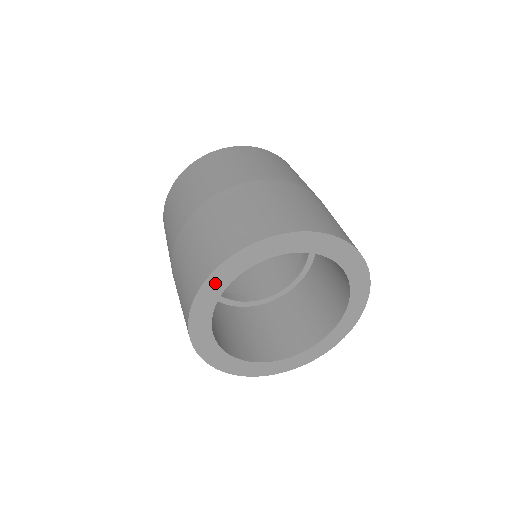
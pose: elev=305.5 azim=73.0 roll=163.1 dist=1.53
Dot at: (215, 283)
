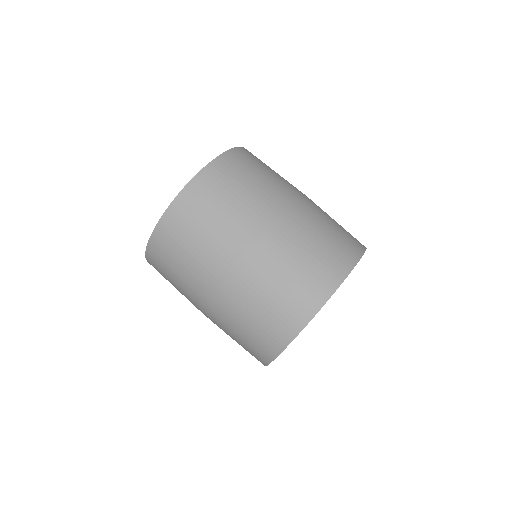
Dot at: occluded
